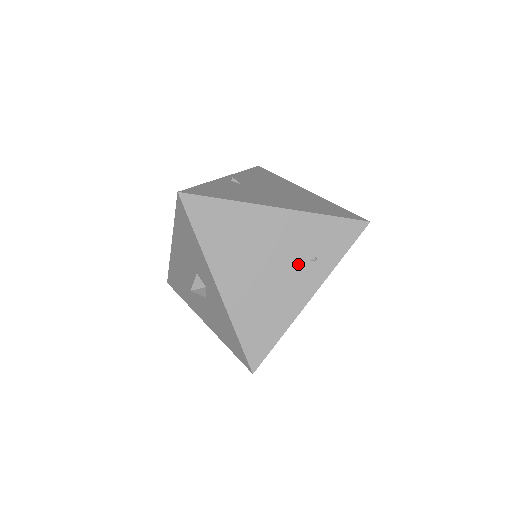
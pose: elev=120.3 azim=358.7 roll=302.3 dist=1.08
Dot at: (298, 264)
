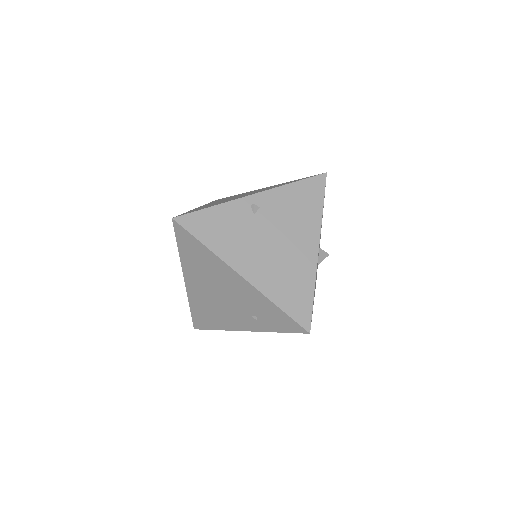
Dot at: (243, 311)
